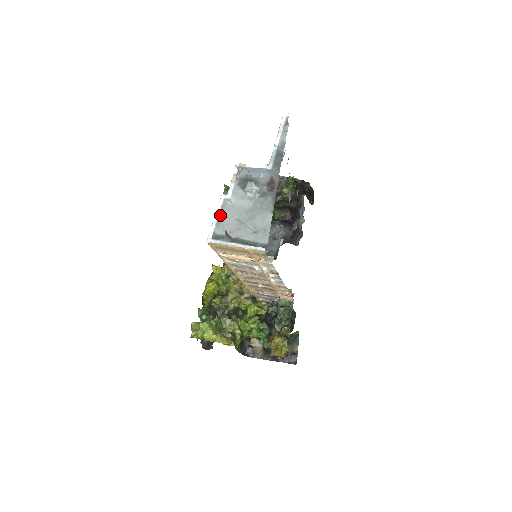
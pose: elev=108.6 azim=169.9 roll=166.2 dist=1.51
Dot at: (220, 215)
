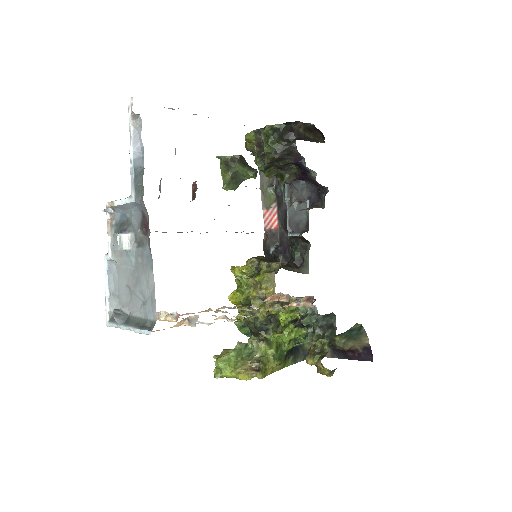
Dot at: (110, 285)
